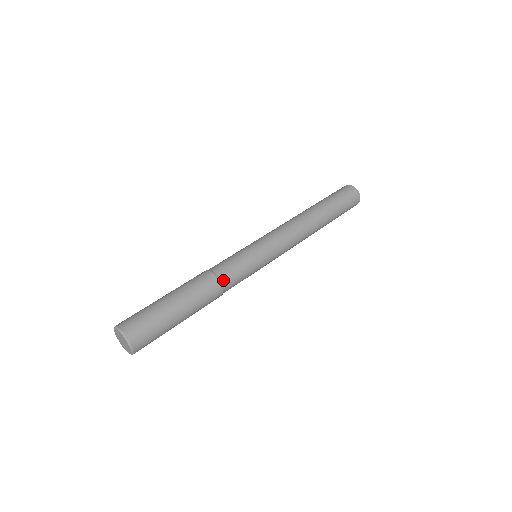
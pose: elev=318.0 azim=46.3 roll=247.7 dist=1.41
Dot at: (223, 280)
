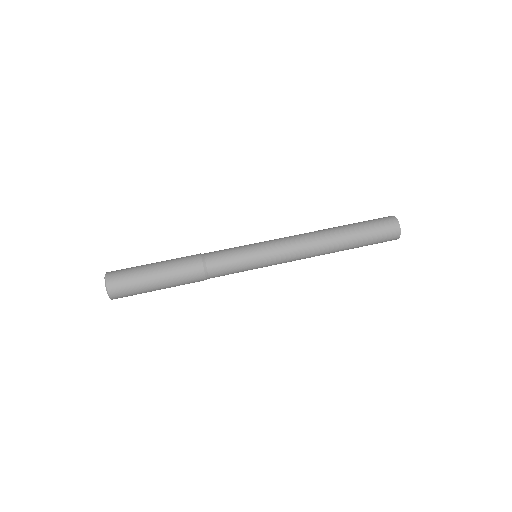
Dot at: (207, 264)
